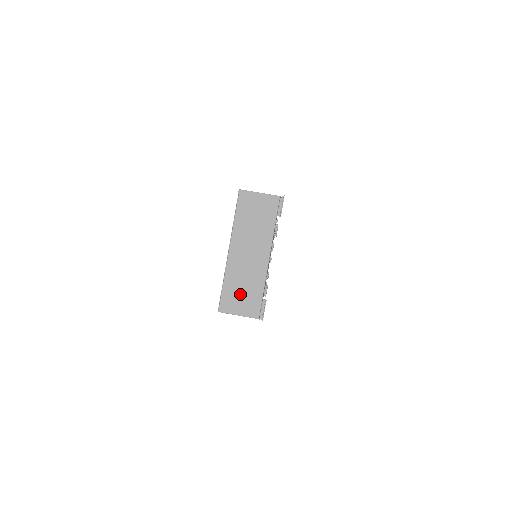
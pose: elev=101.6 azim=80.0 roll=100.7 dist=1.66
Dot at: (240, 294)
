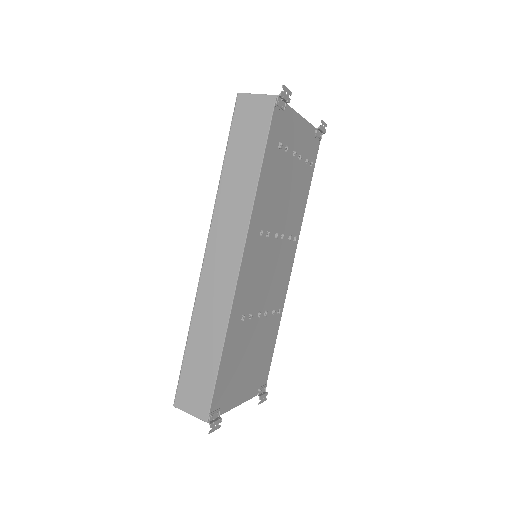
Dot at: occluded
